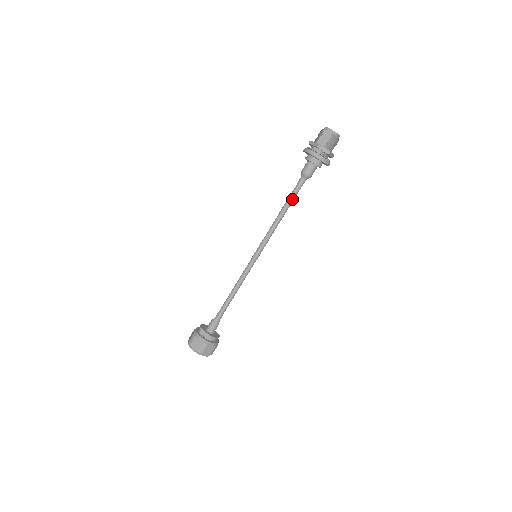
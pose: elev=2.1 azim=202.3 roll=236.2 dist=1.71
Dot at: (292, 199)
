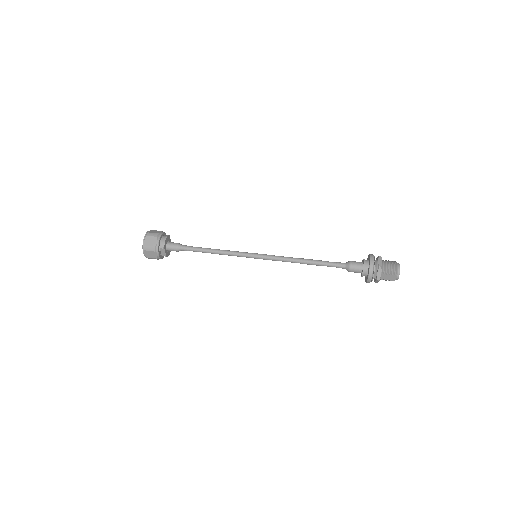
Dot at: occluded
